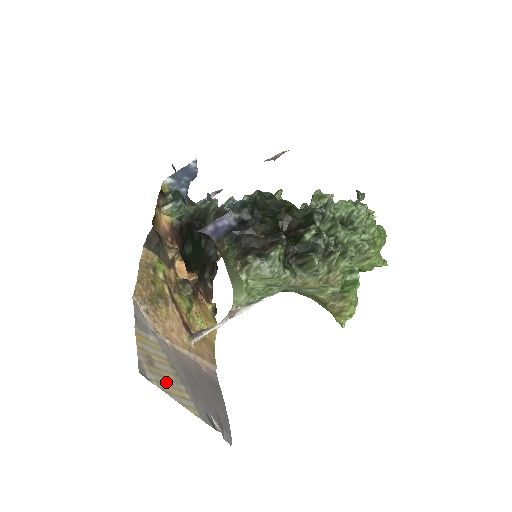
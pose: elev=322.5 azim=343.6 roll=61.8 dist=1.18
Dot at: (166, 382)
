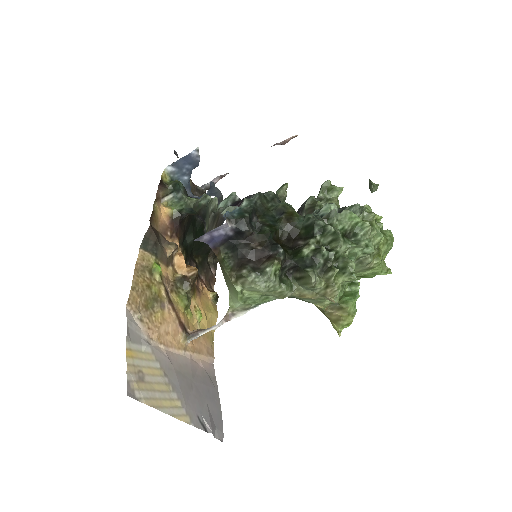
Dot at: (156, 395)
